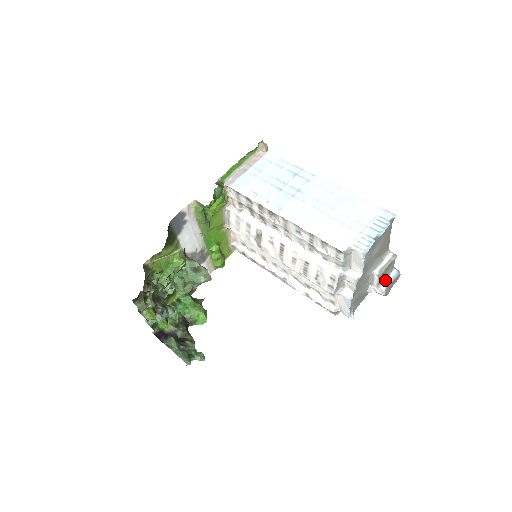
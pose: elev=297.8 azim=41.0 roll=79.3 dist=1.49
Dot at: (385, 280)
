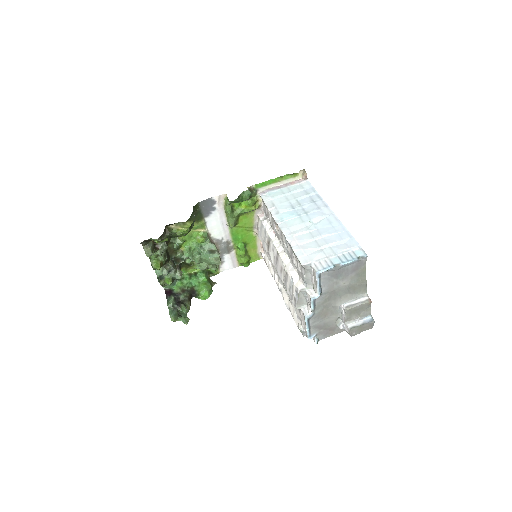
Dot at: (356, 321)
